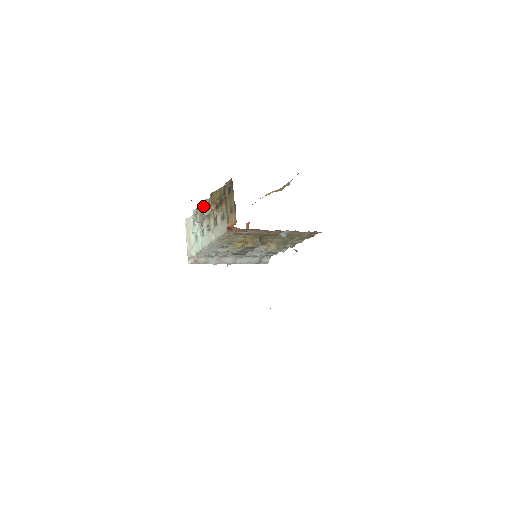
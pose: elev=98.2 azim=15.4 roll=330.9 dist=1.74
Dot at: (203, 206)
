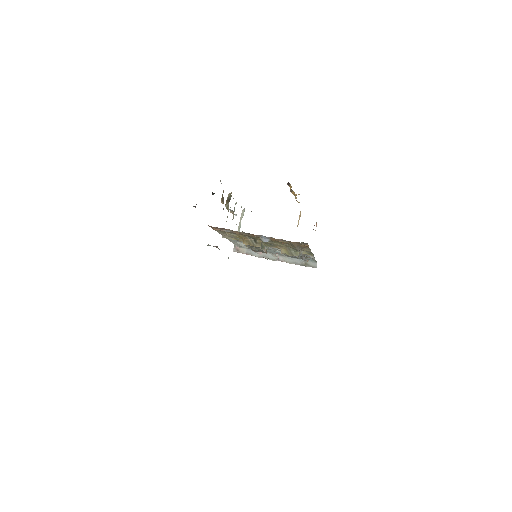
Dot at: occluded
